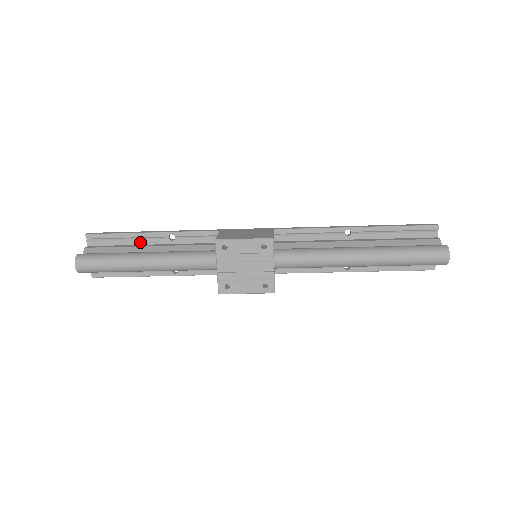
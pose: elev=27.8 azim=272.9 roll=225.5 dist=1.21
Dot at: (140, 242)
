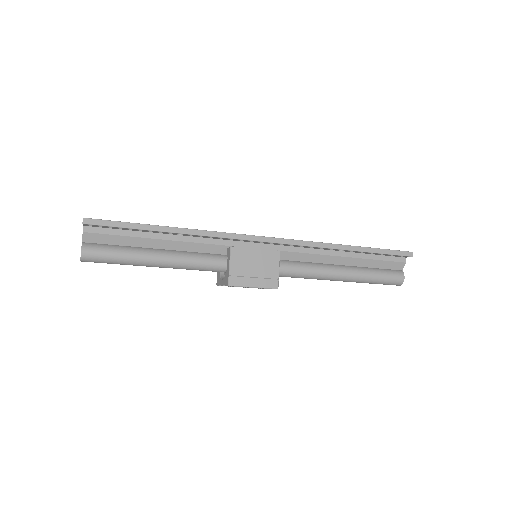
Dot at: (144, 231)
